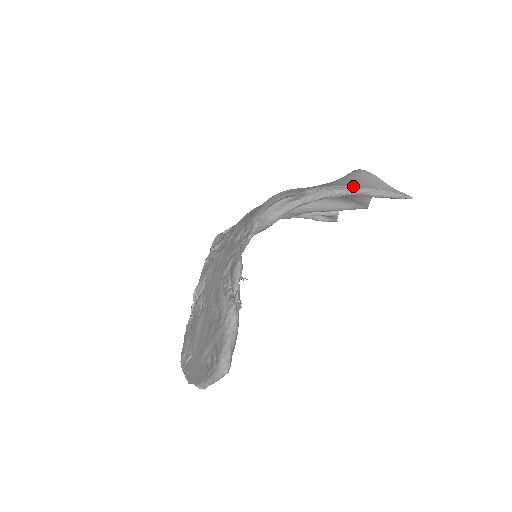
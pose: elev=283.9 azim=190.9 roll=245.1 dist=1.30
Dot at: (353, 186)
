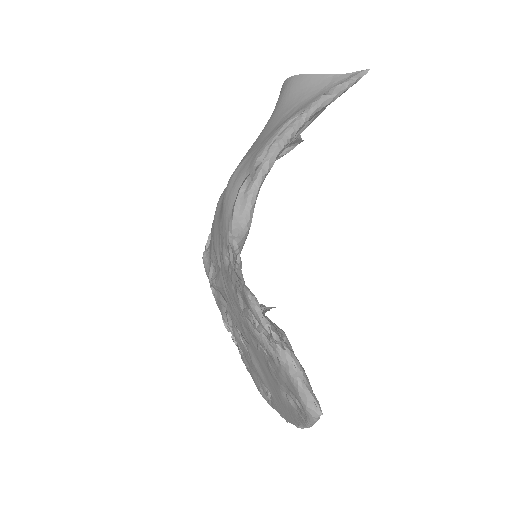
Dot at: (299, 112)
